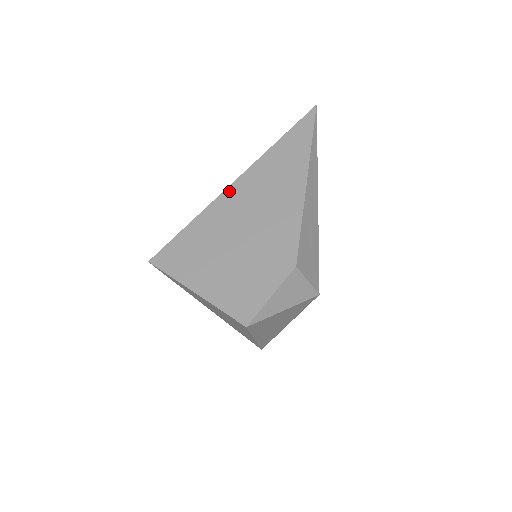
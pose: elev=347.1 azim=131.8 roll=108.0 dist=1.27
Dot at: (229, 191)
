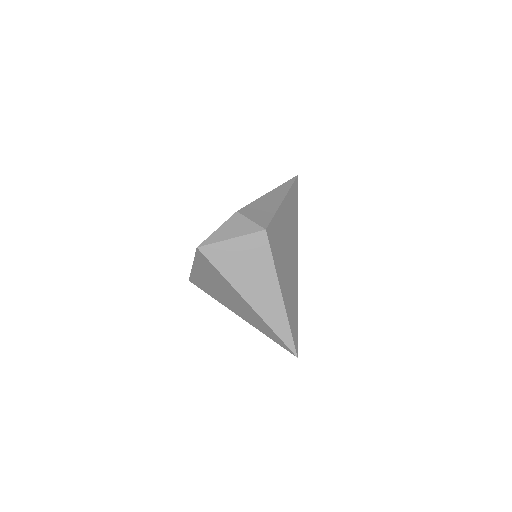
Dot at: occluded
